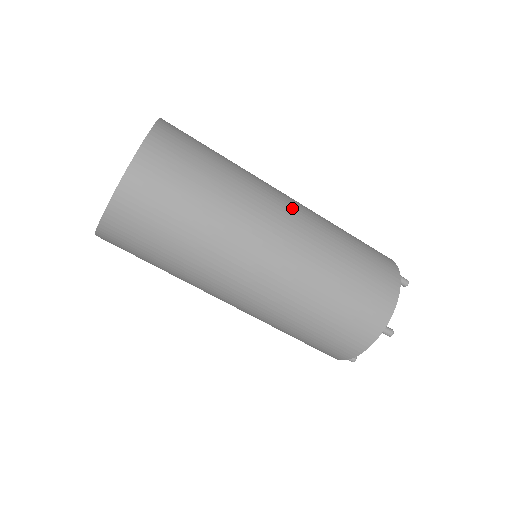
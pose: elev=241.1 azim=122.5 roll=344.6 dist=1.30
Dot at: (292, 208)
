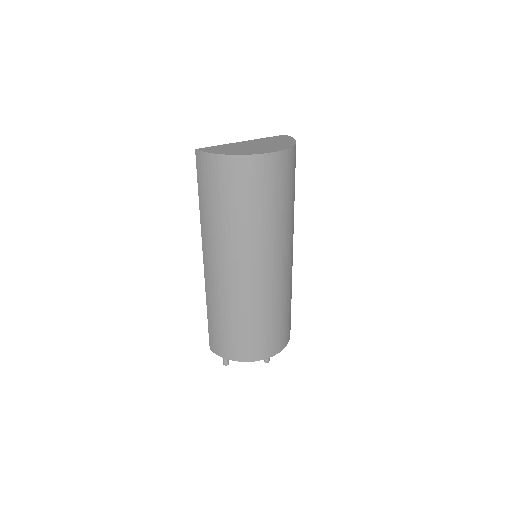
Dot at: occluded
